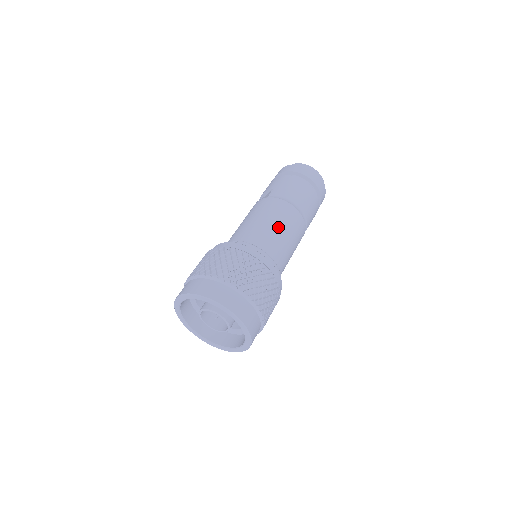
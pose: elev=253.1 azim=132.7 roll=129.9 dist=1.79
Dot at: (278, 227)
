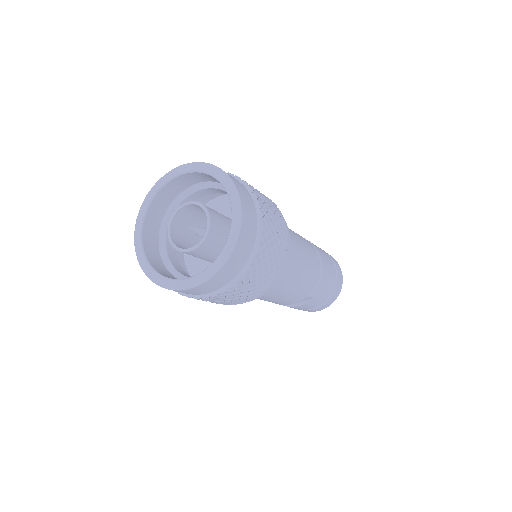
Dot at: (302, 244)
